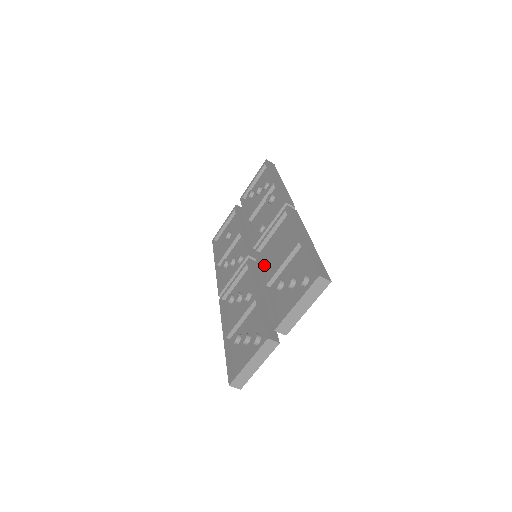
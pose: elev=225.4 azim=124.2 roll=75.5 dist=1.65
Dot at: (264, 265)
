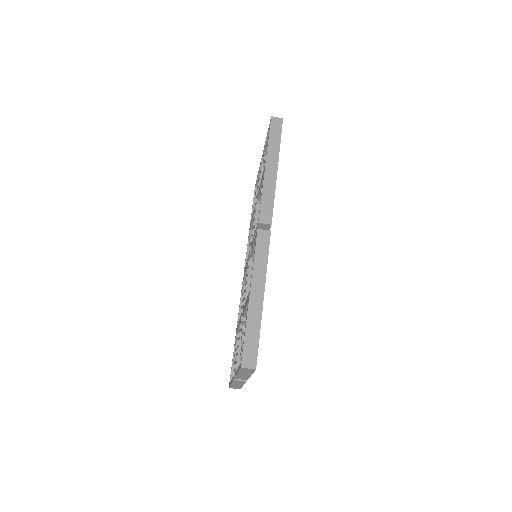
Dot at: occluded
